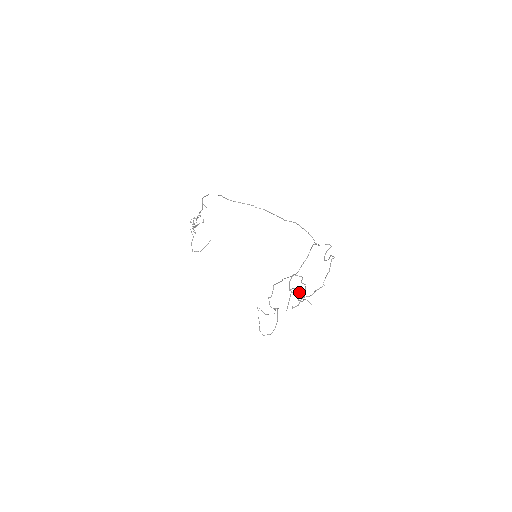
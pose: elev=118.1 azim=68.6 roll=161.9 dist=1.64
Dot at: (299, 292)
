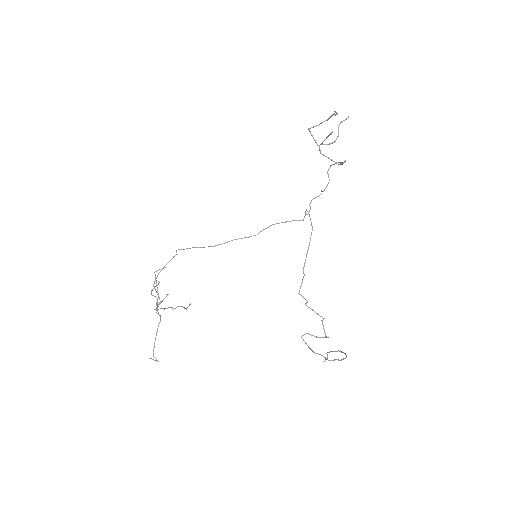
Dot at: (328, 158)
